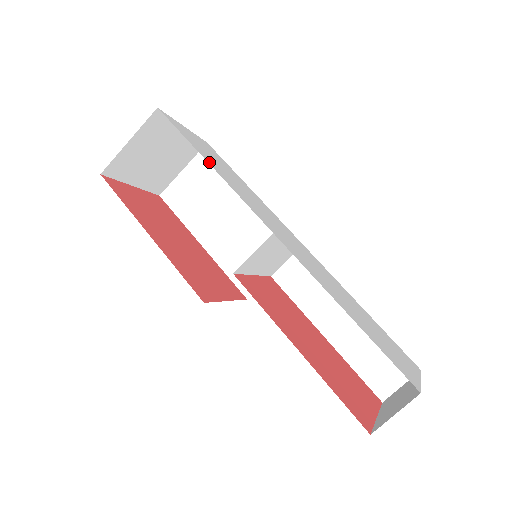
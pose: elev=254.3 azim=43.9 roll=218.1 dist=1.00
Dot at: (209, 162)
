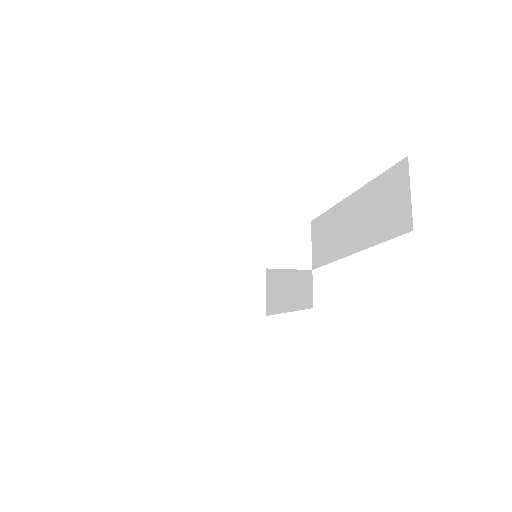
Dot at: occluded
